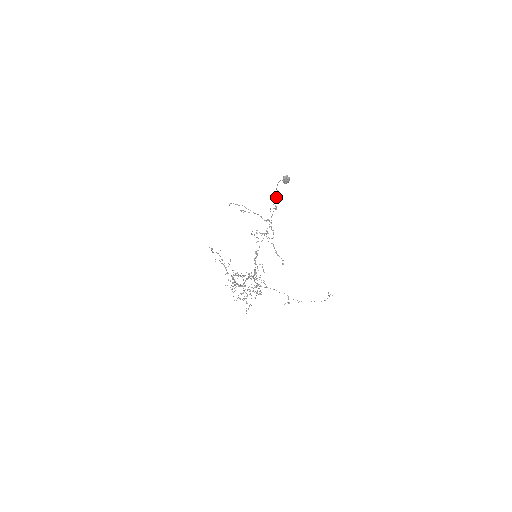
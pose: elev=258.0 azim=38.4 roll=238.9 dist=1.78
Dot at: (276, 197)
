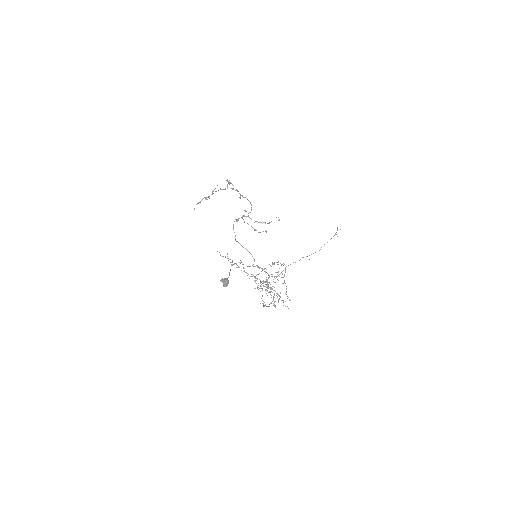
Dot at: occluded
